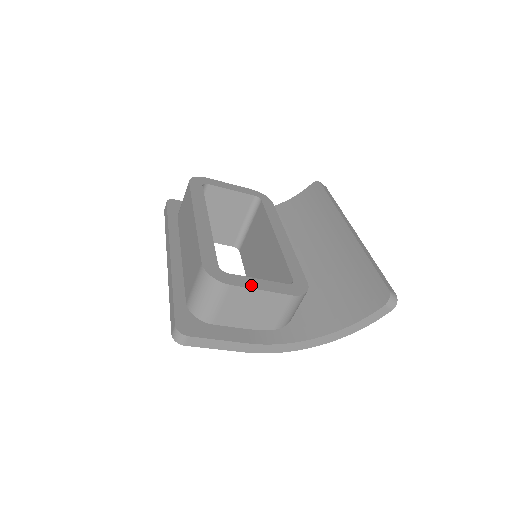
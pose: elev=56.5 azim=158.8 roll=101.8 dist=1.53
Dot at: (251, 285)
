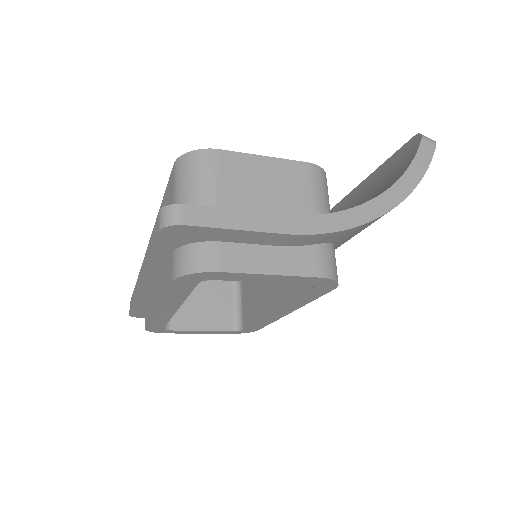
Dot at: (247, 157)
